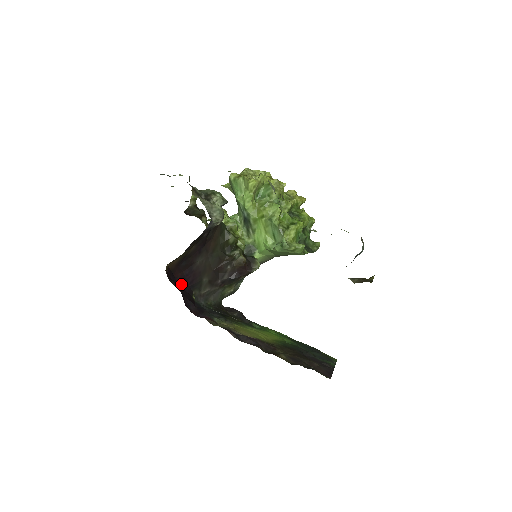
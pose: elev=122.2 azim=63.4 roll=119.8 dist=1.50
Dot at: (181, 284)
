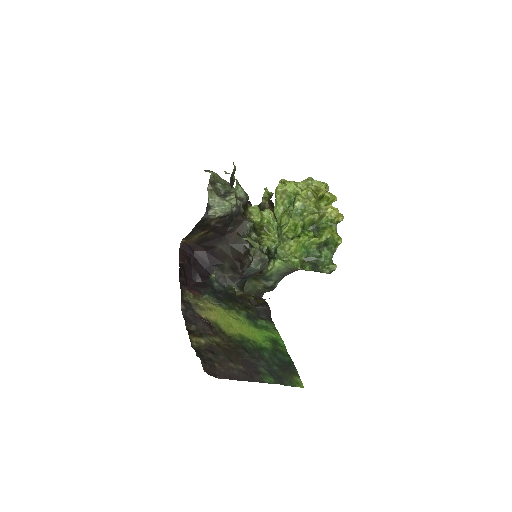
Dot at: (200, 260)
